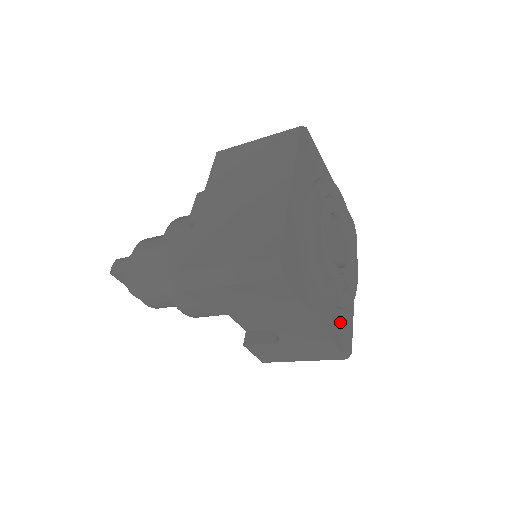
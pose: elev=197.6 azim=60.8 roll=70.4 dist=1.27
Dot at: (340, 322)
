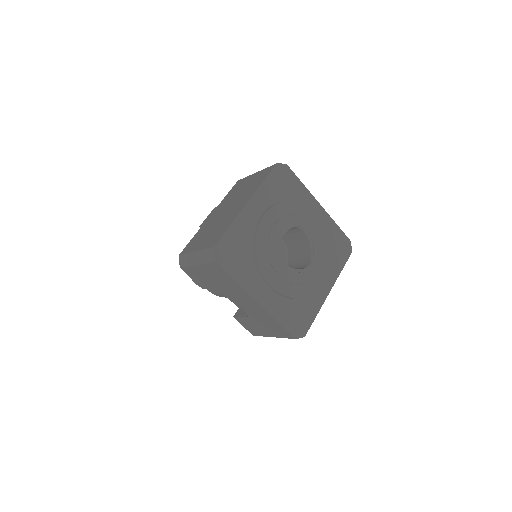
Dot at: (292, 309)
